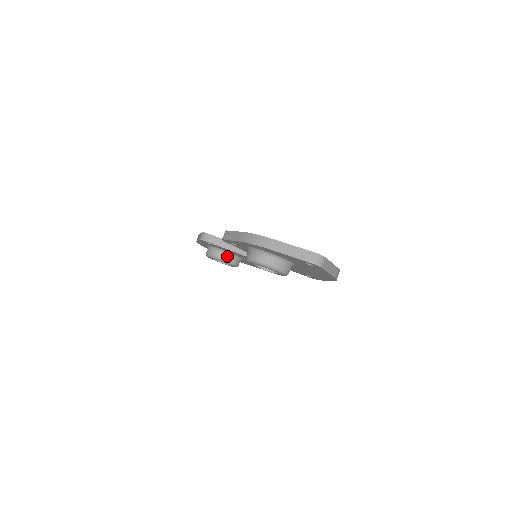
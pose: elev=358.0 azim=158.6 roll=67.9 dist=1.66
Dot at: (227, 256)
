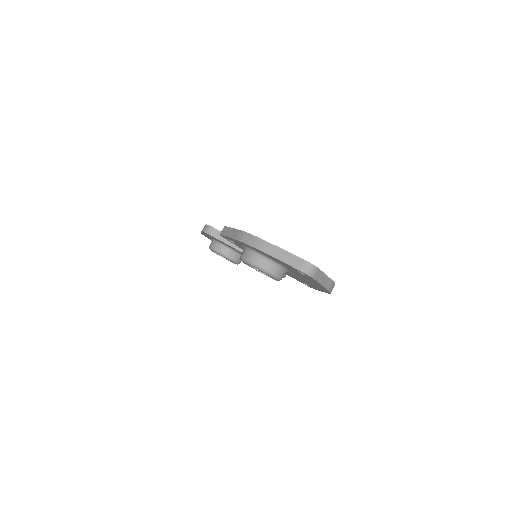
Dot at: (229, 252)
